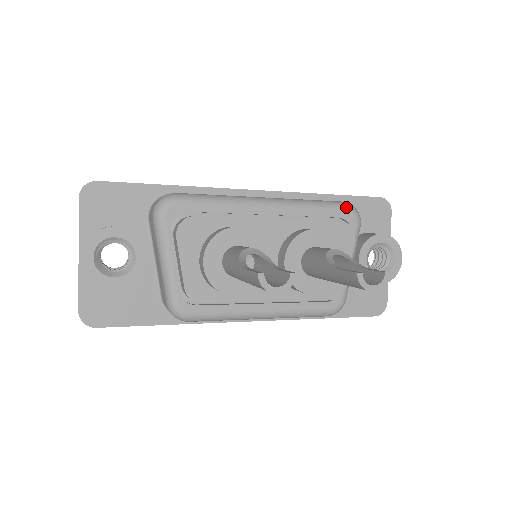
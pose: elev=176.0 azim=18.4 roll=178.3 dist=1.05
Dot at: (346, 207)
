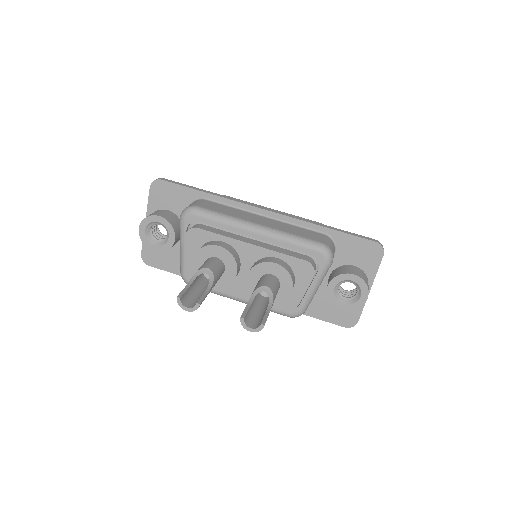
Dot at: (319, 249)
